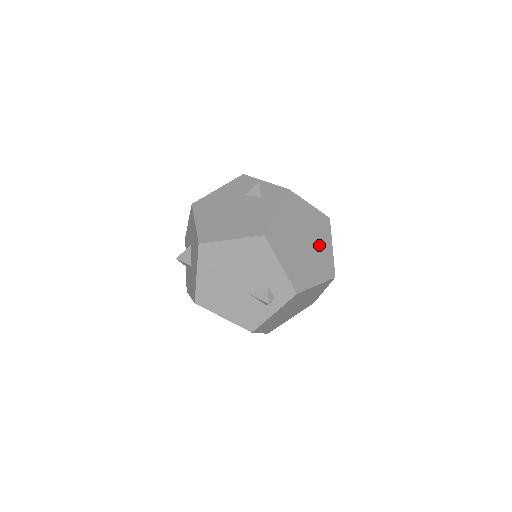
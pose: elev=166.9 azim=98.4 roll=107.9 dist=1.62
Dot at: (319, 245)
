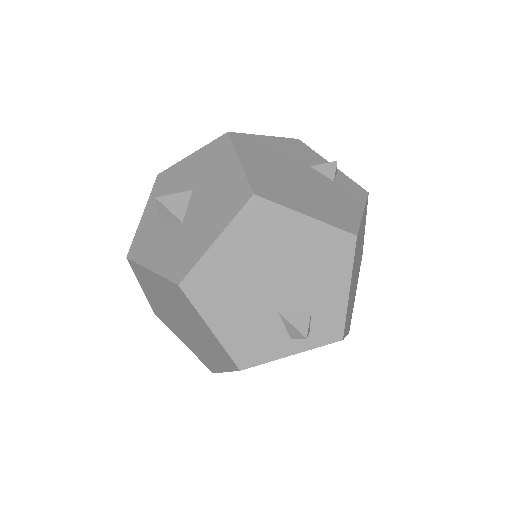
Dot at: (356, 283)
